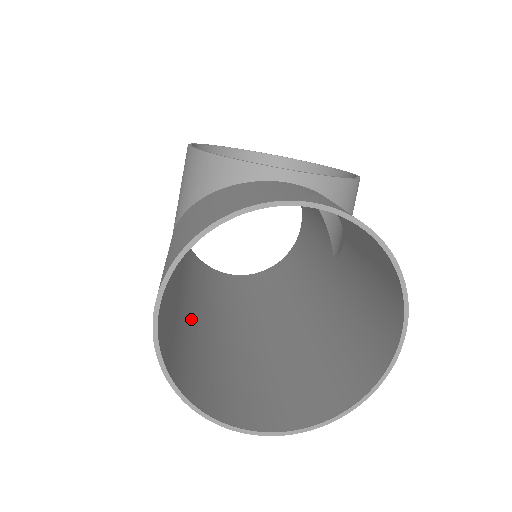
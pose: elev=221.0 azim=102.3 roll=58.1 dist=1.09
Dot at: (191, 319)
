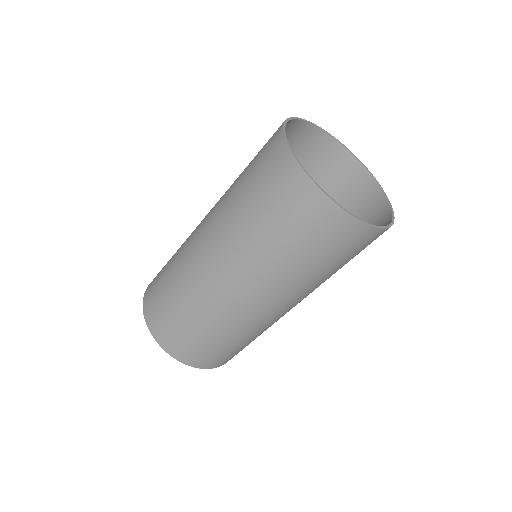
Dot at: (228, 231)
